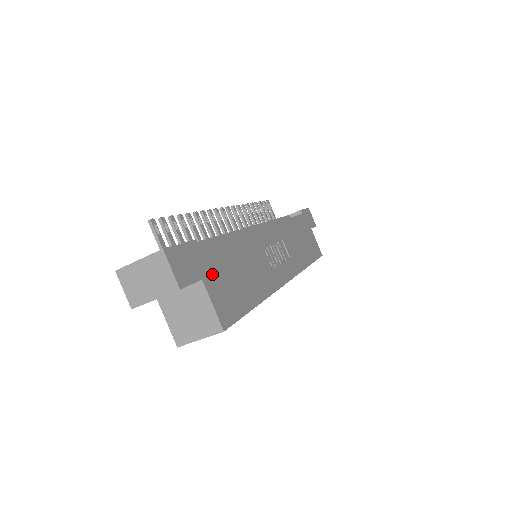
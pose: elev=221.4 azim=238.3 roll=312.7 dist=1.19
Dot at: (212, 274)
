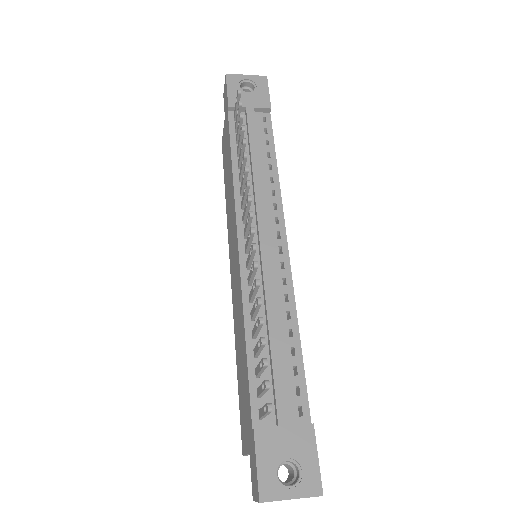
Dot at: occluded
